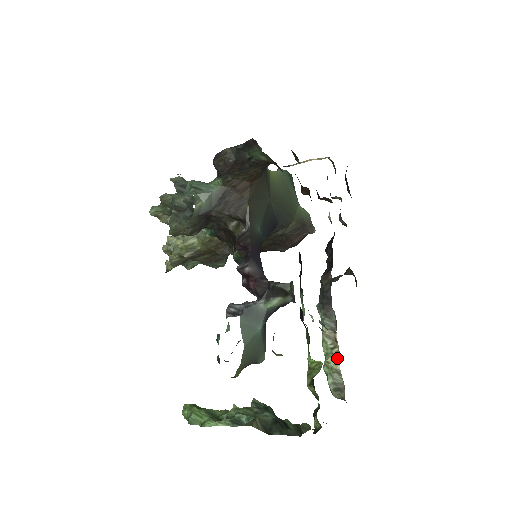
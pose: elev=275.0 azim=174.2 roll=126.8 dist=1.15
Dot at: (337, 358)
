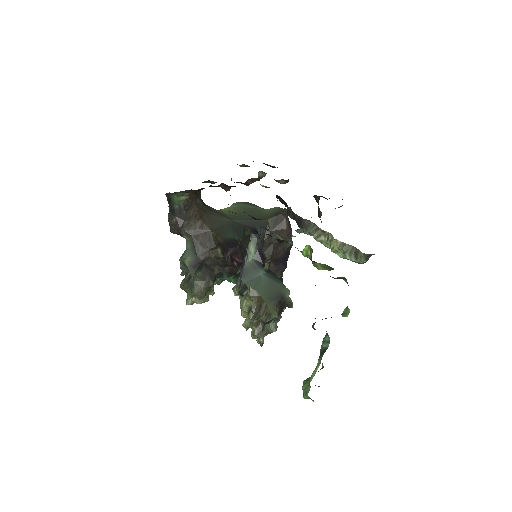
Dot at: (334, 239)
